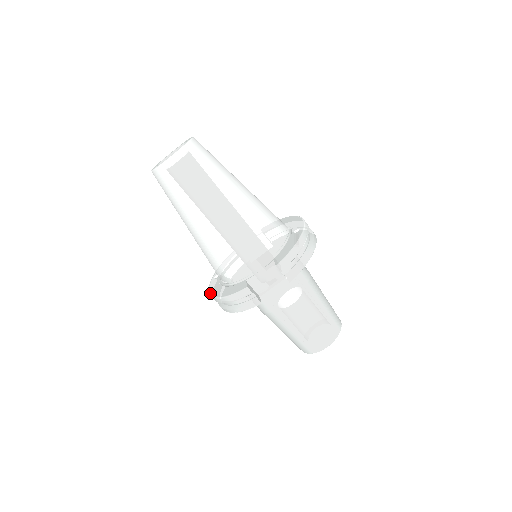
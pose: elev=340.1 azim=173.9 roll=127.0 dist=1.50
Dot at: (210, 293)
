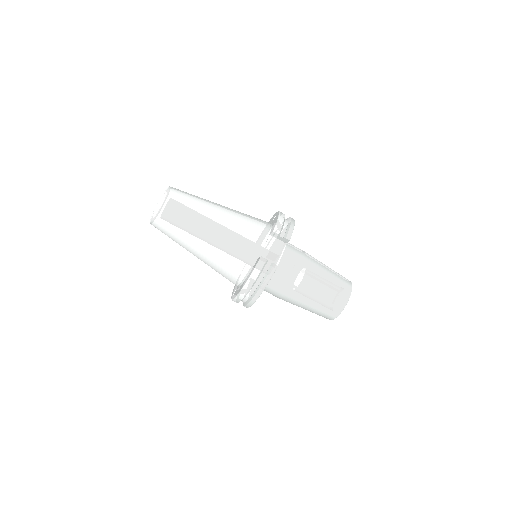
Dot at: (236, 296)
